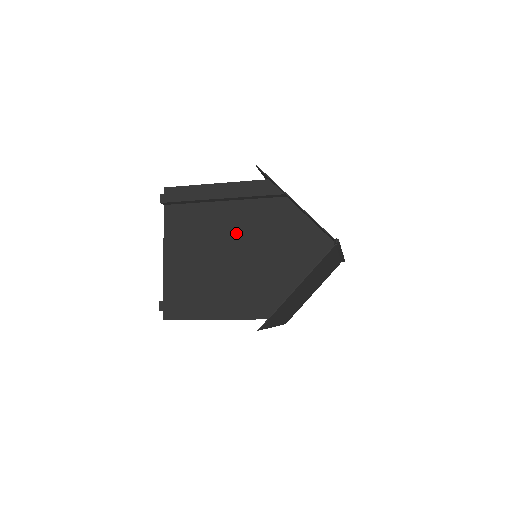
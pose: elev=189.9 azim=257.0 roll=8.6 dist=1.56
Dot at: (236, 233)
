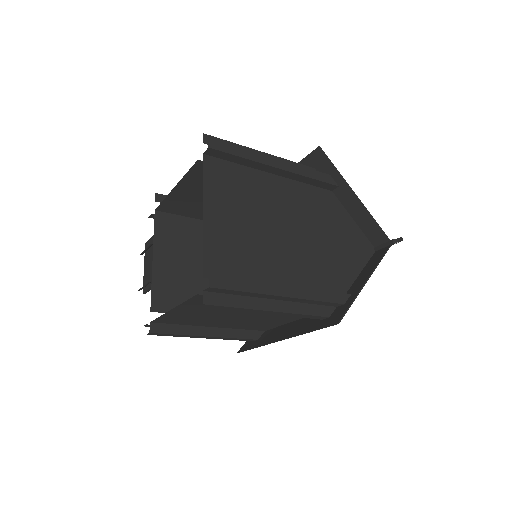
Dot at: (288, 213)
